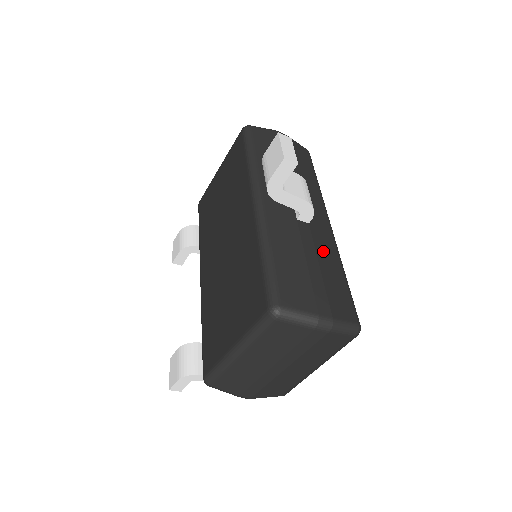
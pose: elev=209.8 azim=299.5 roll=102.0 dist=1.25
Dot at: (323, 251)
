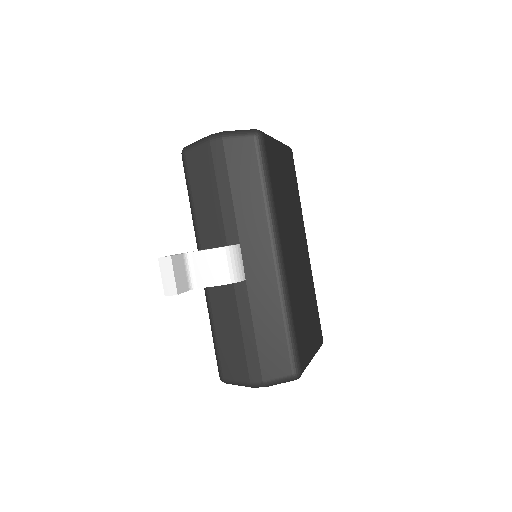
Dot at: (261, 308)
